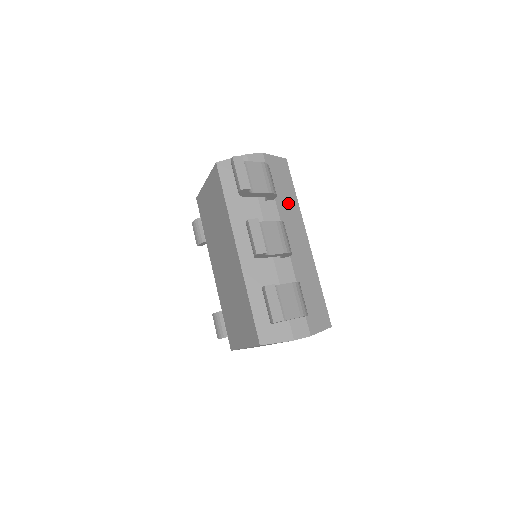
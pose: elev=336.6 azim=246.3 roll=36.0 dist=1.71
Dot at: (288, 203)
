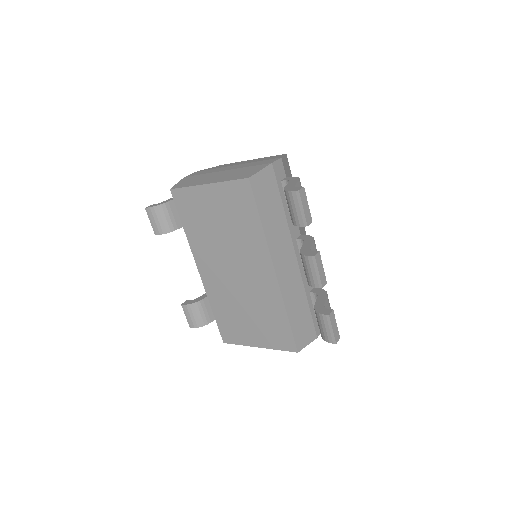
Dot at: occluded
